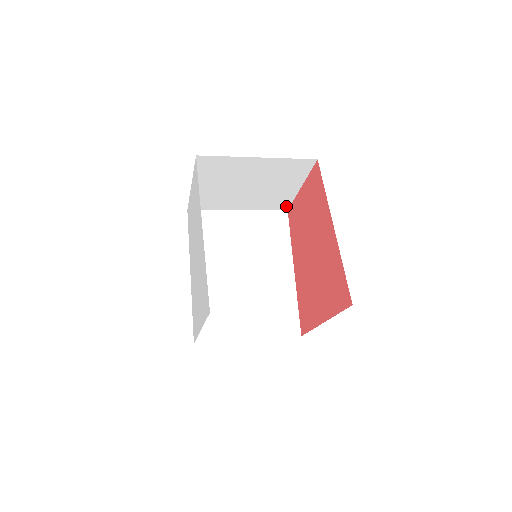
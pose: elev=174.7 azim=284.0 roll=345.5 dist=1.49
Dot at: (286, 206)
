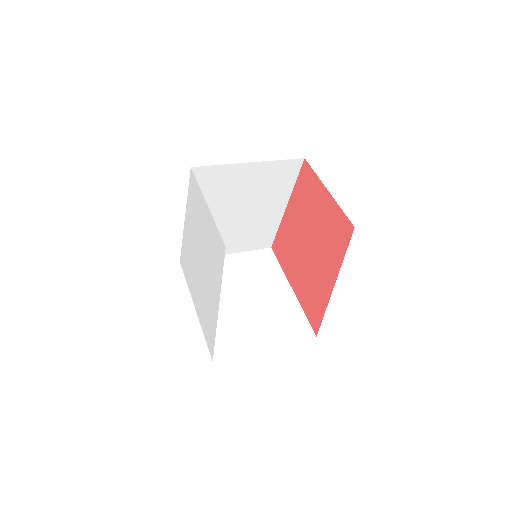
Dot at: occluded
